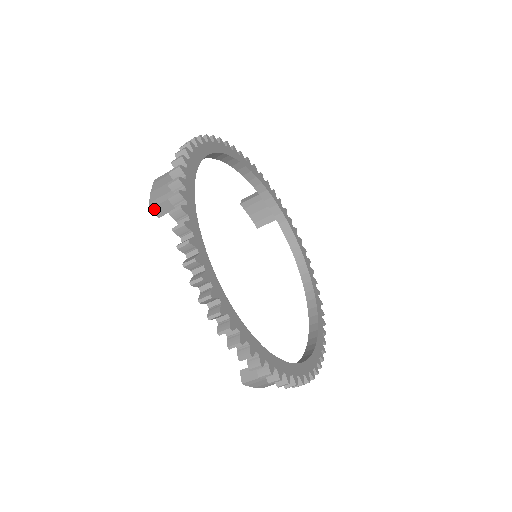
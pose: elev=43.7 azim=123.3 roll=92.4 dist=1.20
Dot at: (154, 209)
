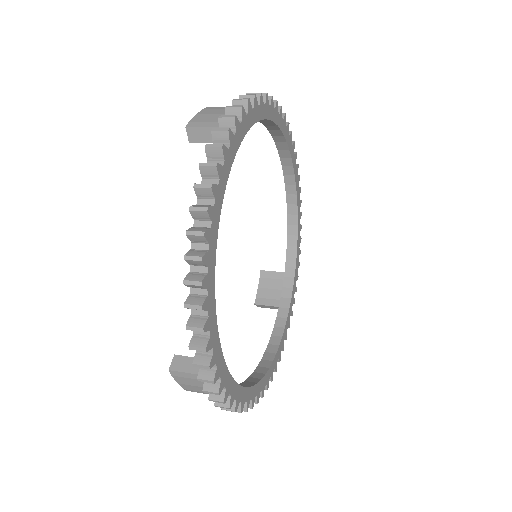
Dot at: occluded
